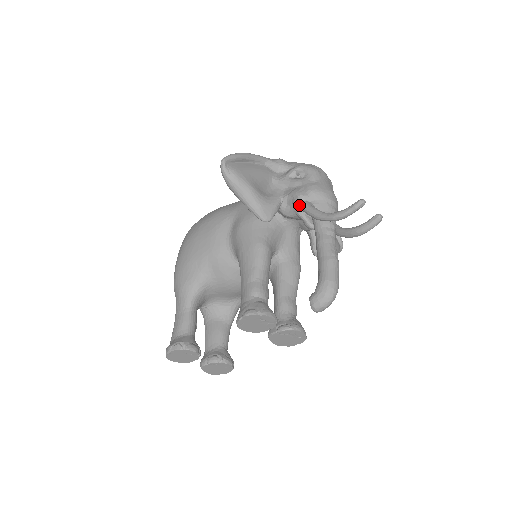
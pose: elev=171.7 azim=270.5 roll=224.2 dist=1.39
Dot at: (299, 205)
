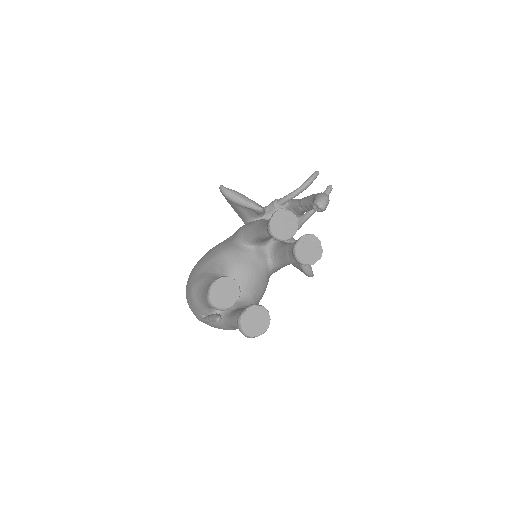
Dot at: (278, 201)
